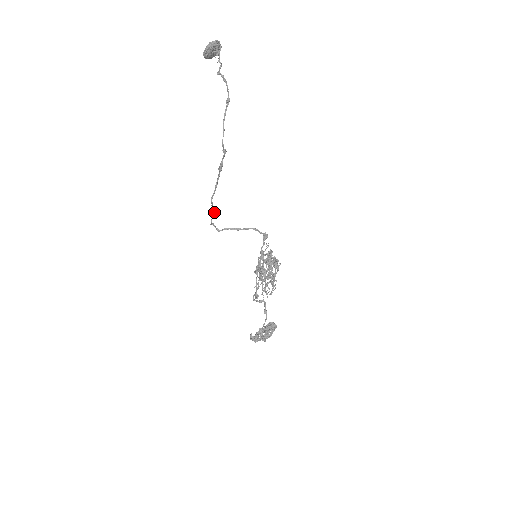
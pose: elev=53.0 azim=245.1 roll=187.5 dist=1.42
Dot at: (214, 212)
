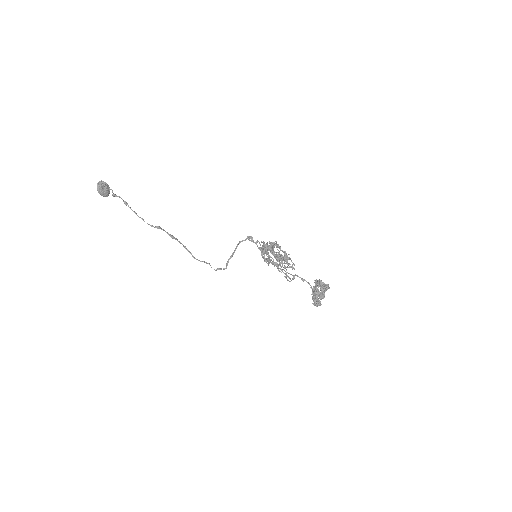
Dot at: (206, 263)
